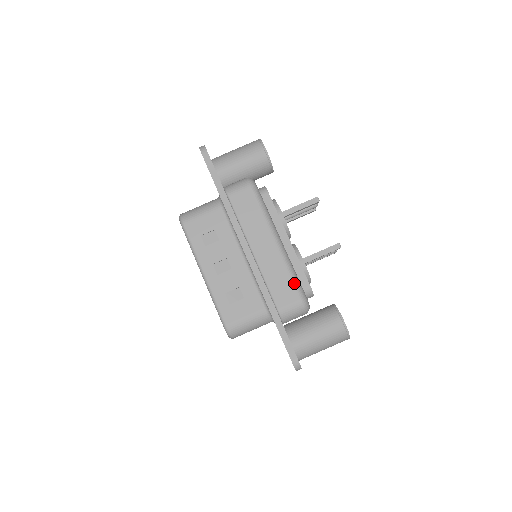
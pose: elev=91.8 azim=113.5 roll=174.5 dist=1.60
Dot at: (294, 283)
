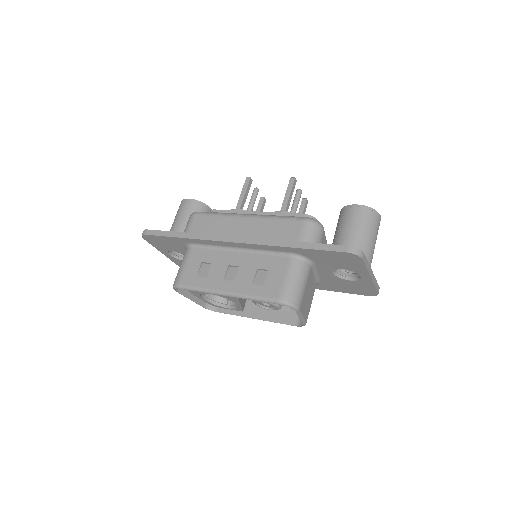
Dot at: (287, 219)
